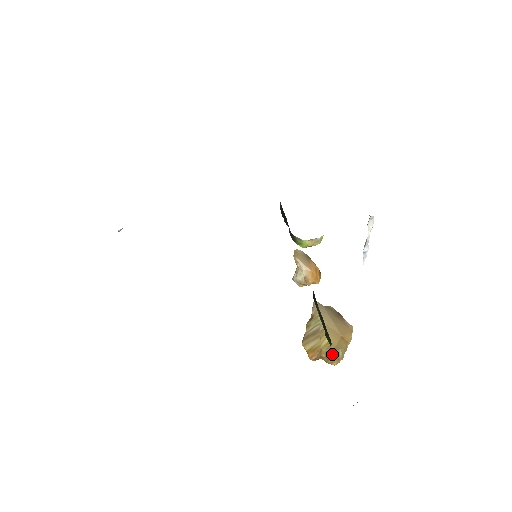
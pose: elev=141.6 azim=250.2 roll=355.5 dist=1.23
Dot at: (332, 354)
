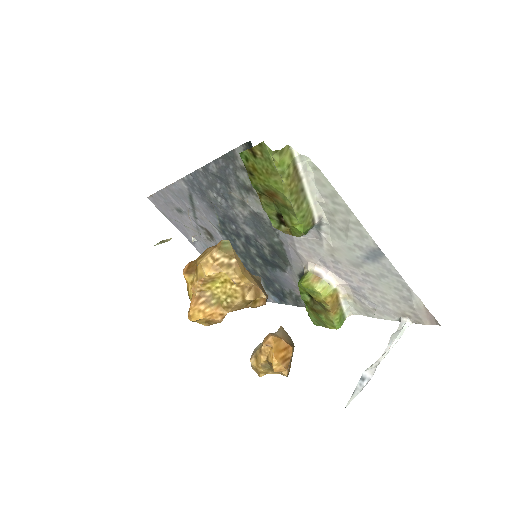
Dot at: occluded
